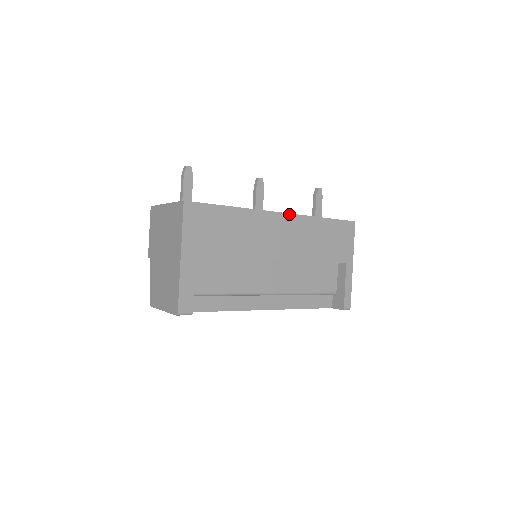
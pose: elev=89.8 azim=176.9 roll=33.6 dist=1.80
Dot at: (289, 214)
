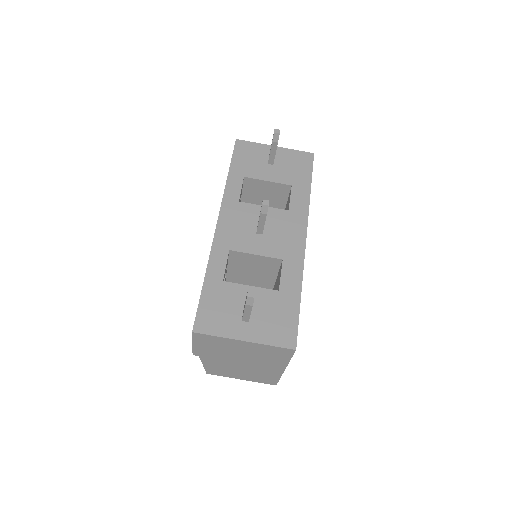
Dot at: occluded
